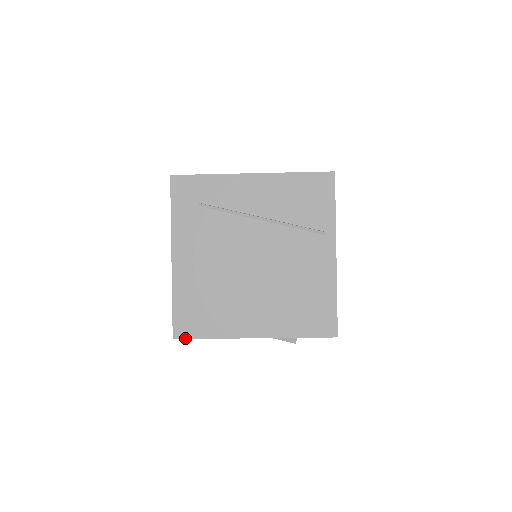
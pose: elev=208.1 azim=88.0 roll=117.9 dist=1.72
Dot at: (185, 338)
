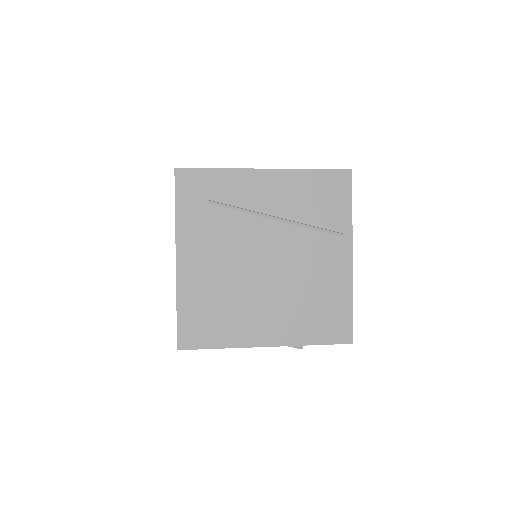
Dot at: (191, 349)
